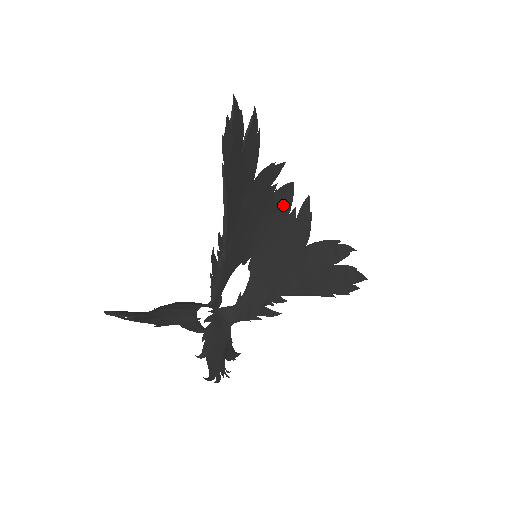
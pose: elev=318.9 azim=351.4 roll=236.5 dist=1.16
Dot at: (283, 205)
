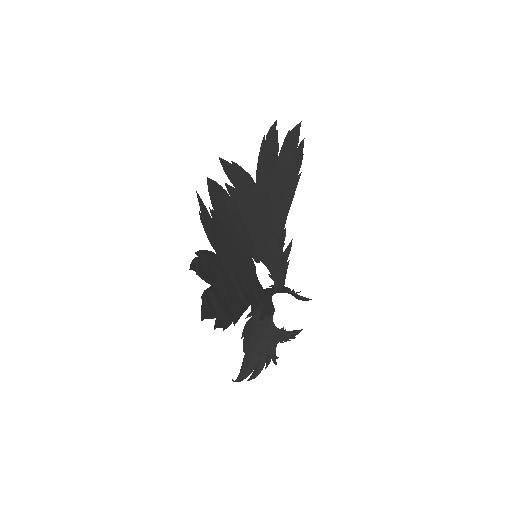
Dot at: (223, 202)
